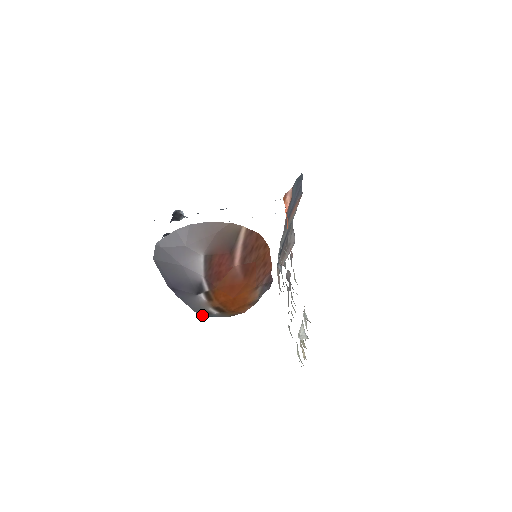
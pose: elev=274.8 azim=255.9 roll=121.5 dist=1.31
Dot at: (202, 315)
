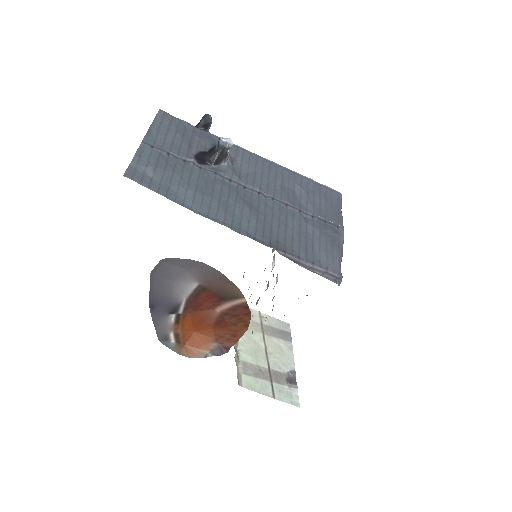
Dot at: (161, 340)
